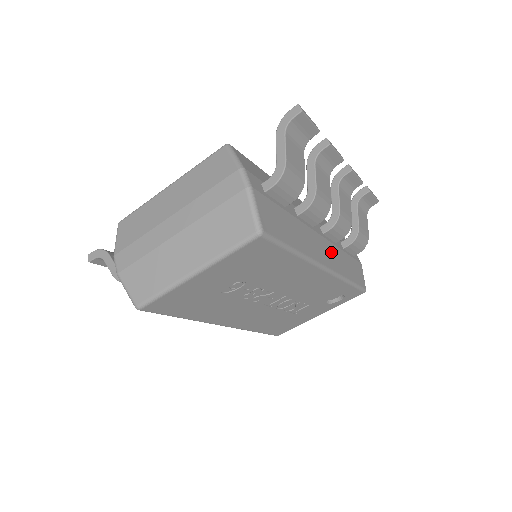
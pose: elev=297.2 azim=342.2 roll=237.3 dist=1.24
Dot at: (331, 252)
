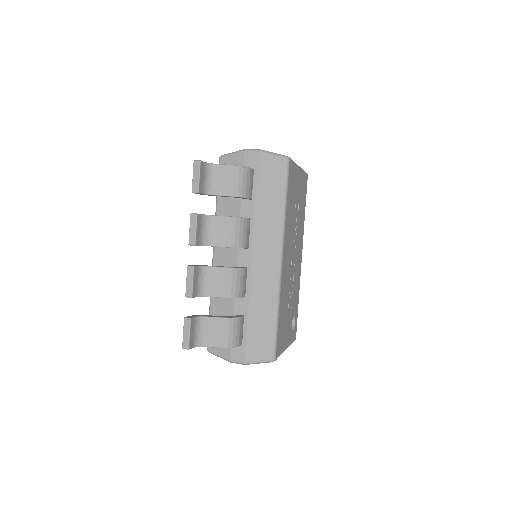
Dot at: occluded
